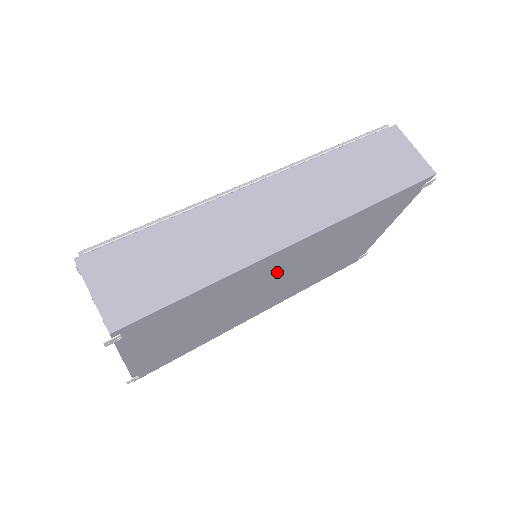
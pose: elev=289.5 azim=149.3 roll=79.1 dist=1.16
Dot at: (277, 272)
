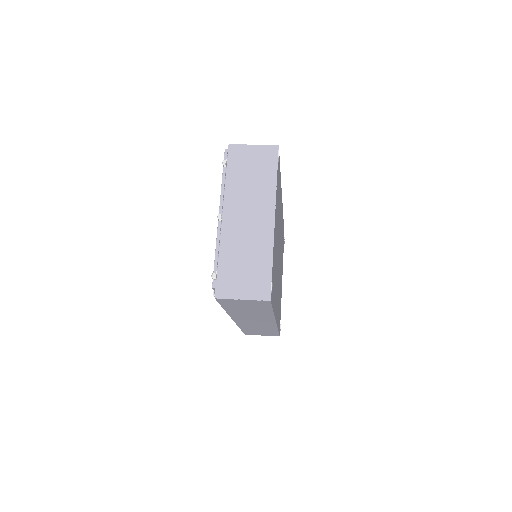
Dot at: (280, 231)
